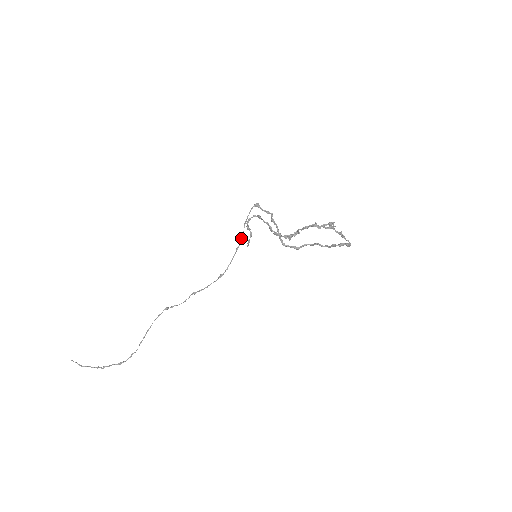
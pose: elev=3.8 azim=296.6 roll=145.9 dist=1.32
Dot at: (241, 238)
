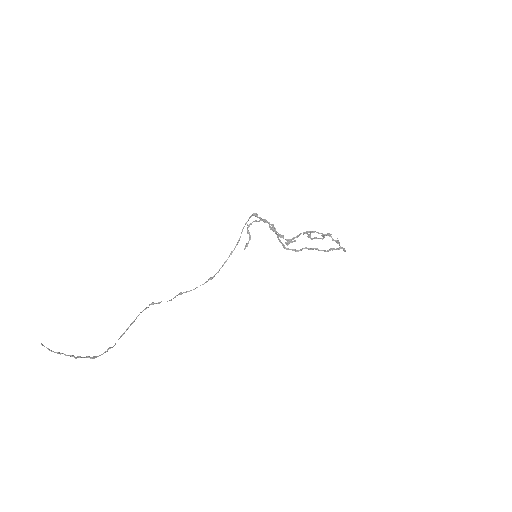
Dot at: (237, 243)
